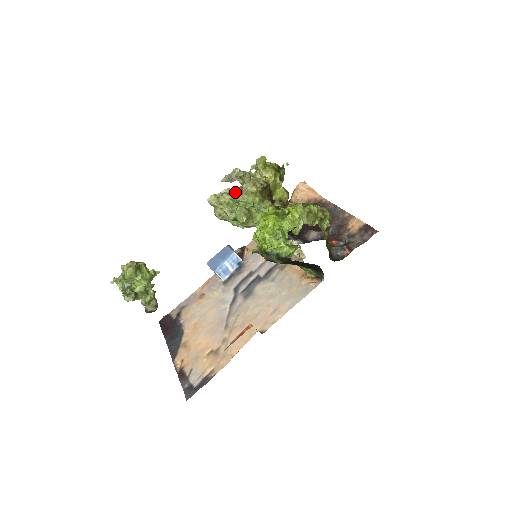
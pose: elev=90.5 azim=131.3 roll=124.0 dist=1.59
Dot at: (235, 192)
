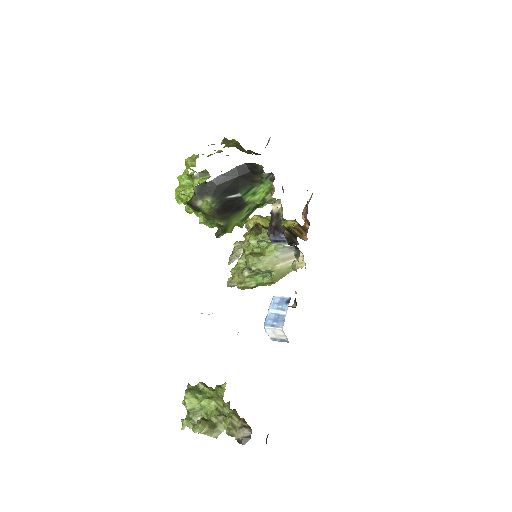
Dot at: occluded
